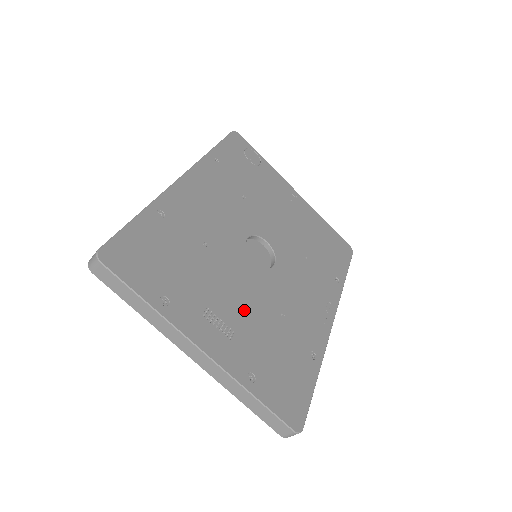
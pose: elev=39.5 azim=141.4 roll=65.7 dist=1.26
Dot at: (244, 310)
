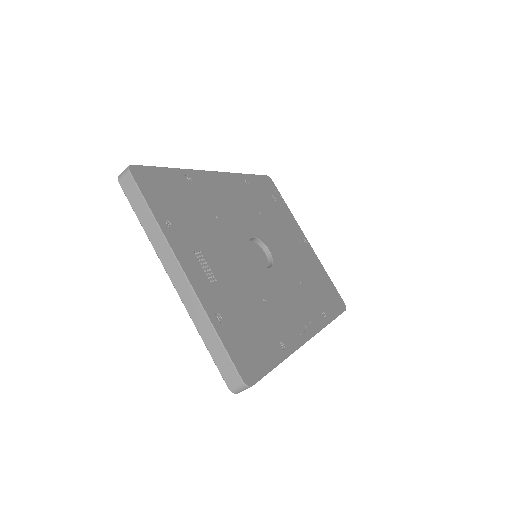
Dot at: (231, 274)
